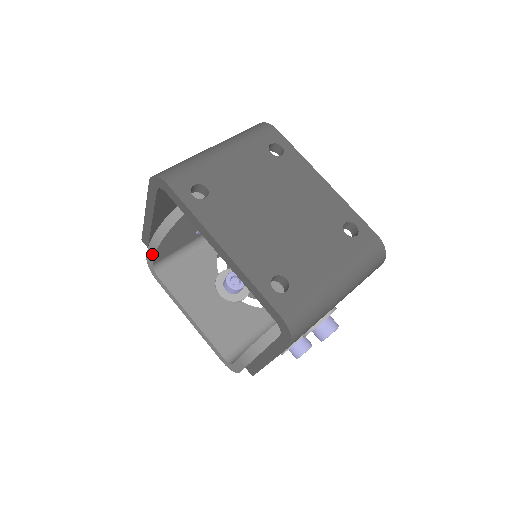
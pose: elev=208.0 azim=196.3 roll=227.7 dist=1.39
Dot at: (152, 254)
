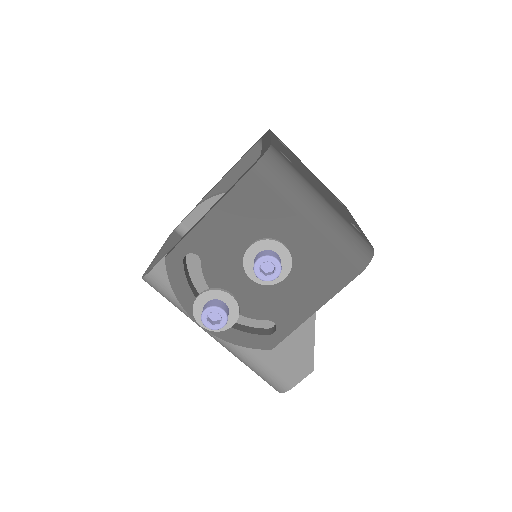
Dot at: (194, 209)
